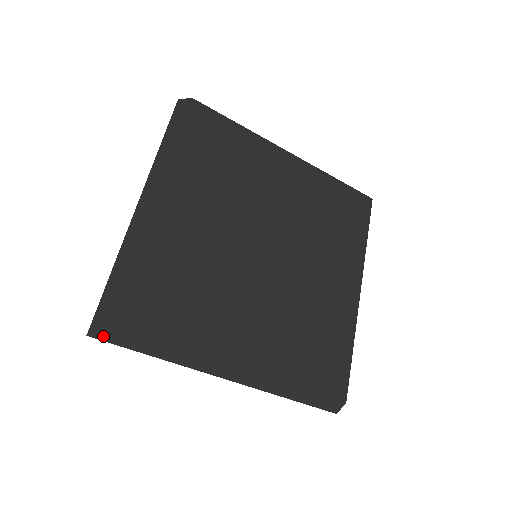
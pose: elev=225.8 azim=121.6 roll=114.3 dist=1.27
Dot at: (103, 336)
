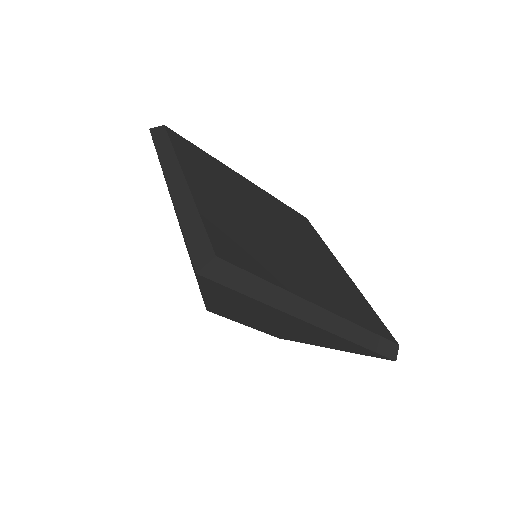
Dot at: (211, 273)
